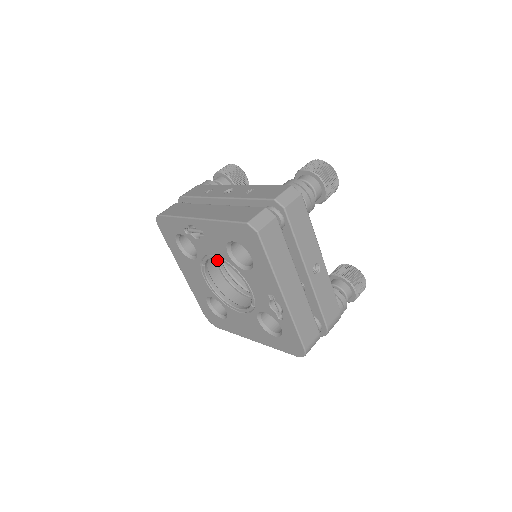
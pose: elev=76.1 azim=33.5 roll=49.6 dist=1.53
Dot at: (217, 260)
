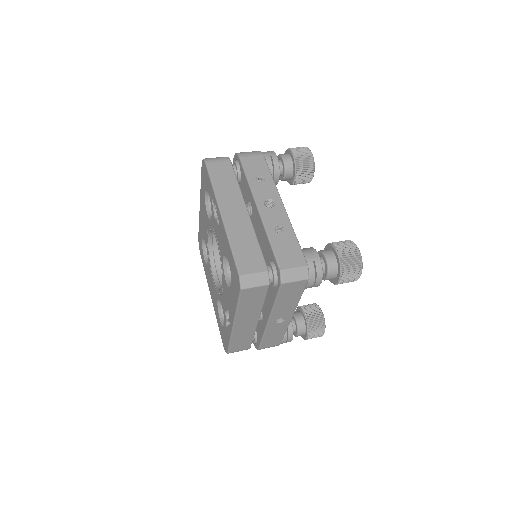
Dot at: occluded
